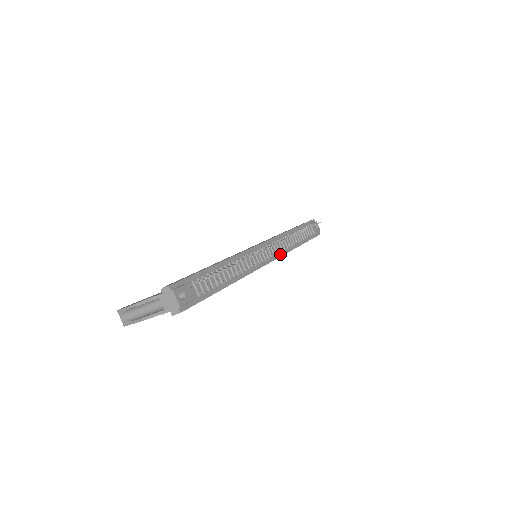
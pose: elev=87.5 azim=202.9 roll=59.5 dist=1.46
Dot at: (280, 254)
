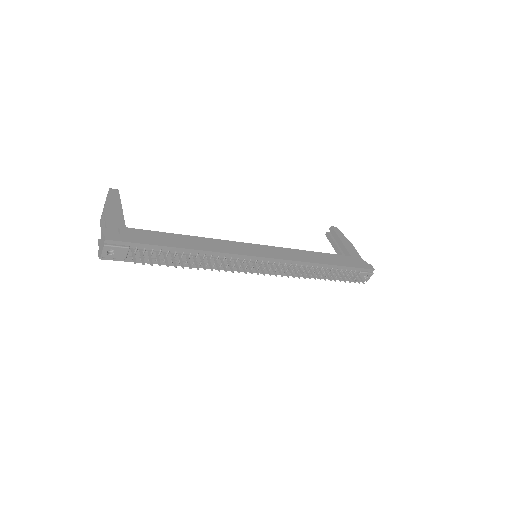
Dot at: (279, 273)
